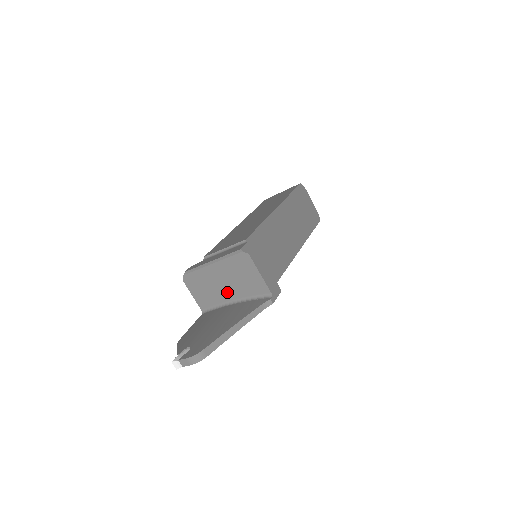
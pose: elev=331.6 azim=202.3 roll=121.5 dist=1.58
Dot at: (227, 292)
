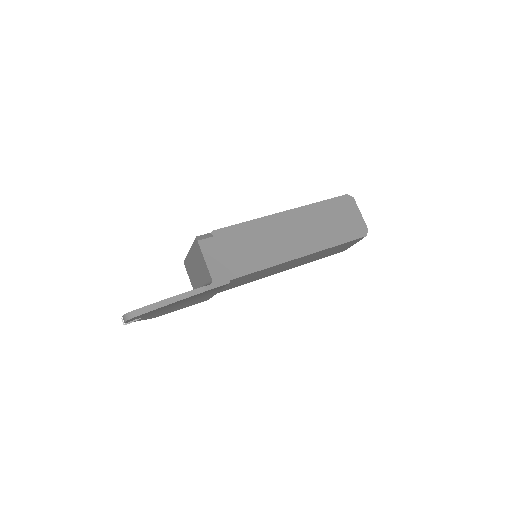
Dot at: (199, 278)
